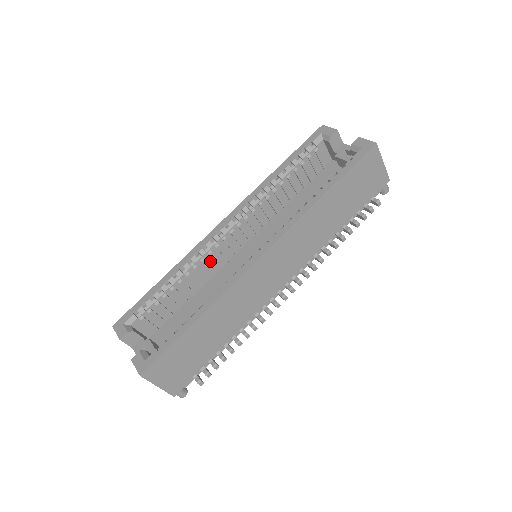
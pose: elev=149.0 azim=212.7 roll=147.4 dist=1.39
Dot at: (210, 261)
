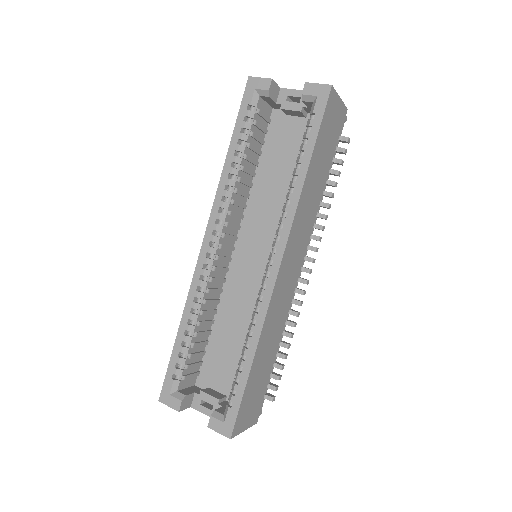
Dot at: (213, 285)
